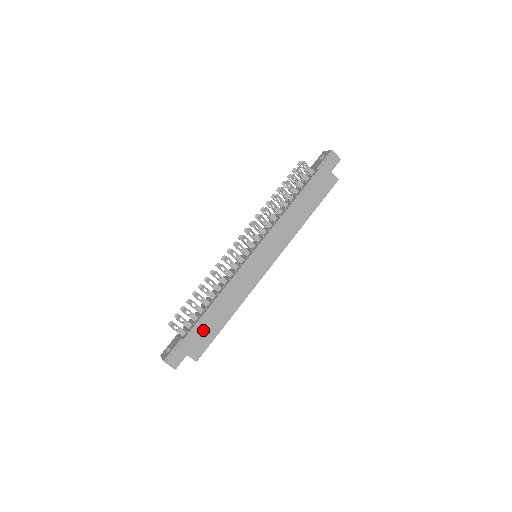
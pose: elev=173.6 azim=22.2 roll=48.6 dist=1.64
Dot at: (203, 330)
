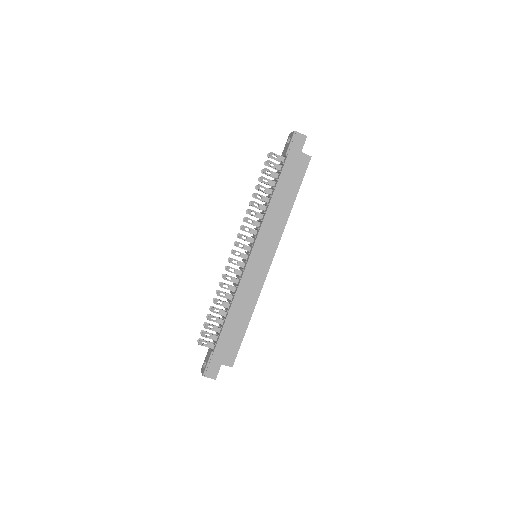
Dot at: (228, 338)
